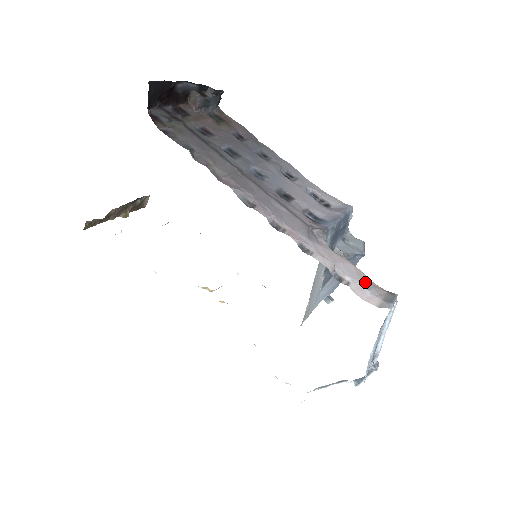
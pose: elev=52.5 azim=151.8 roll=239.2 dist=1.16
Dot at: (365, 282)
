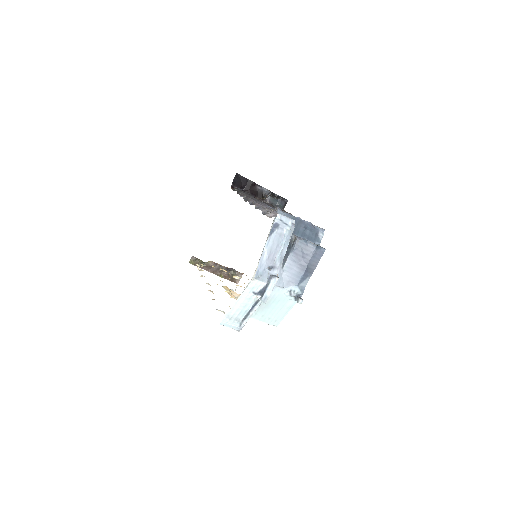
Dot at: occluded
